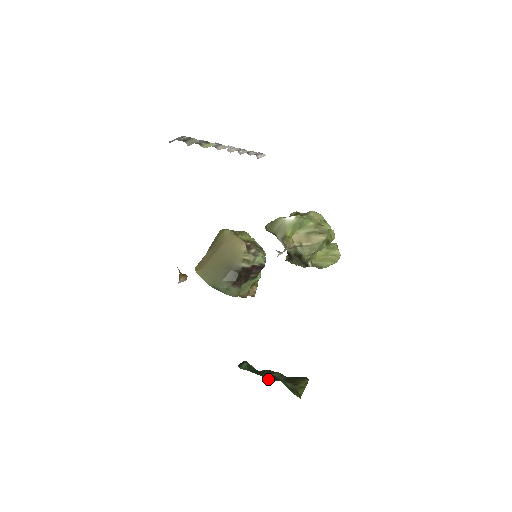
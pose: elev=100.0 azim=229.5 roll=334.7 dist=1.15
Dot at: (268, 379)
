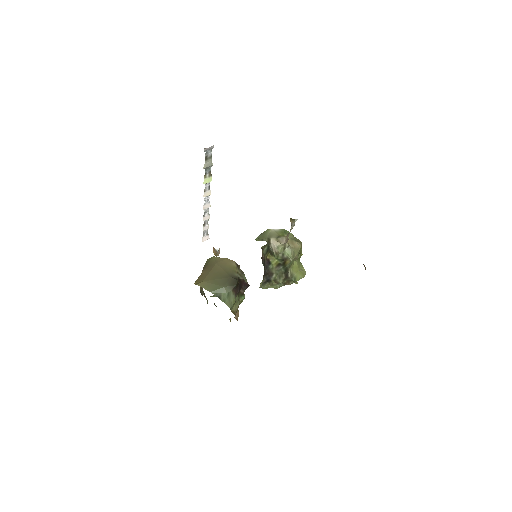
Dot at: occluded
